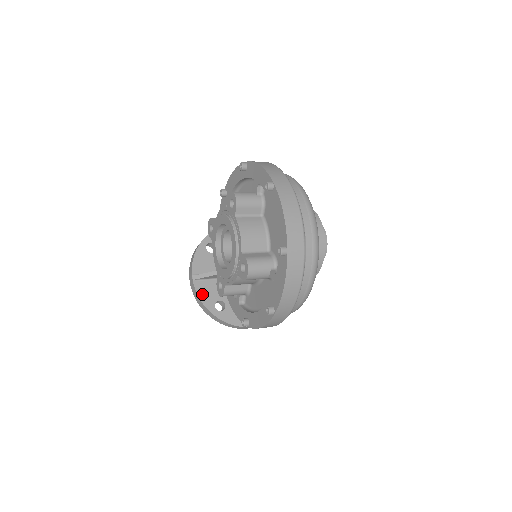
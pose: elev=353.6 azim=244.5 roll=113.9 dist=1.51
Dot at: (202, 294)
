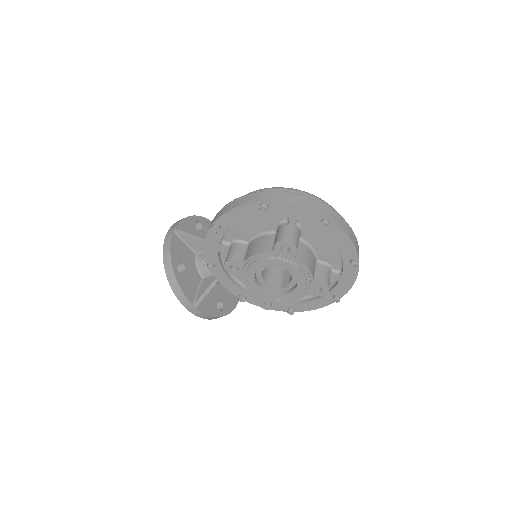
Dot at: (208, 311)
